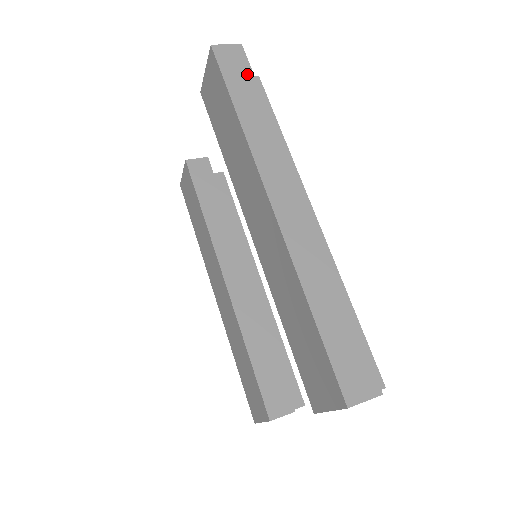
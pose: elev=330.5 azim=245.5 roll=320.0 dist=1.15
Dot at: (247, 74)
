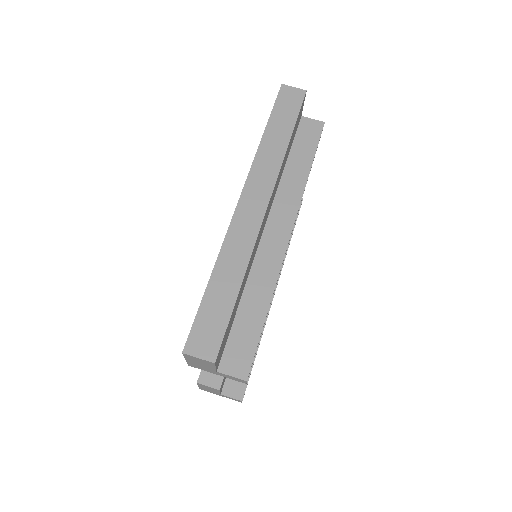
Dot at: (294, 111)
